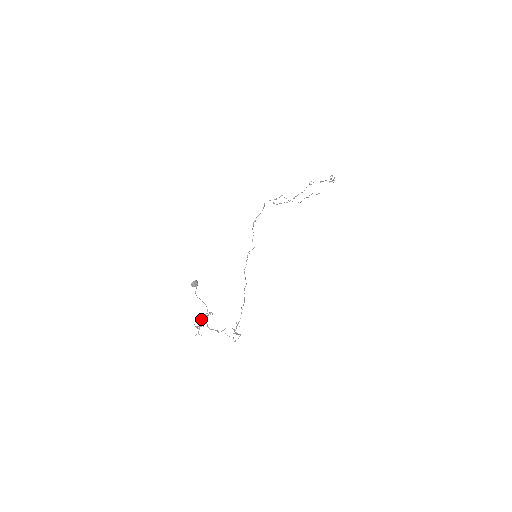
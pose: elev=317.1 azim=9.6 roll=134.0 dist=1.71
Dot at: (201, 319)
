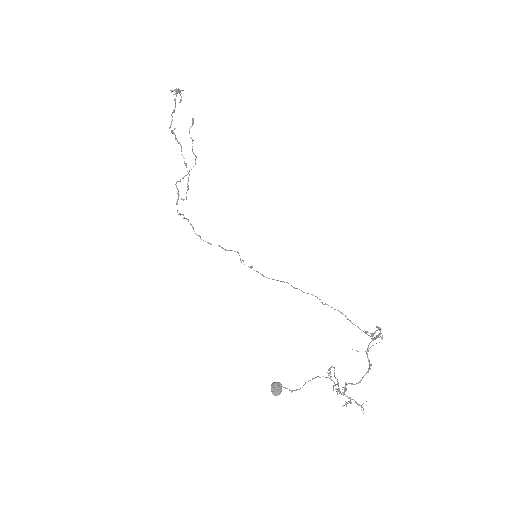
Dot at: occluded
